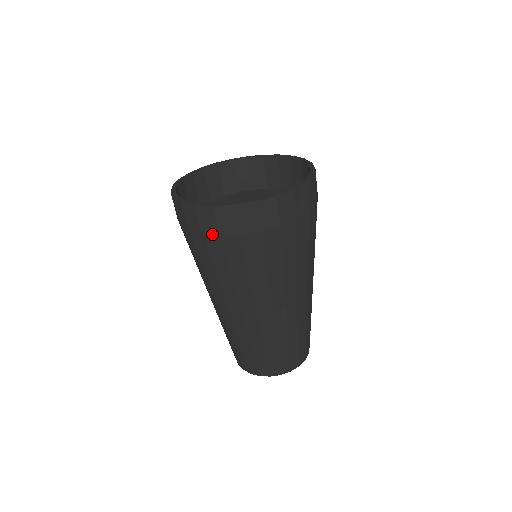
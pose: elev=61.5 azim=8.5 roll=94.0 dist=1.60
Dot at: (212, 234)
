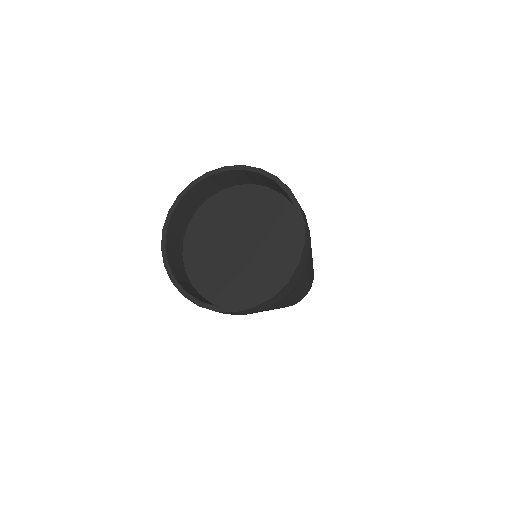
Dot at: occluded
